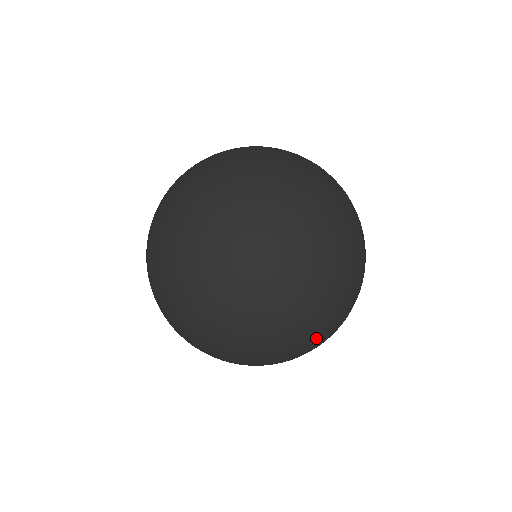
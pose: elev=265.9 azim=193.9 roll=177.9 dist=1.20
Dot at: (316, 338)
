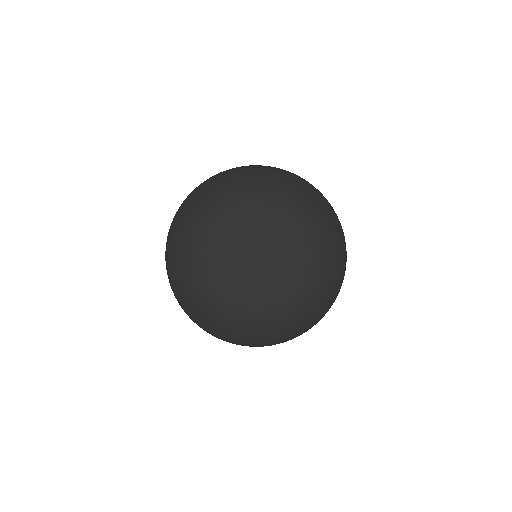
Dot at: occluded
